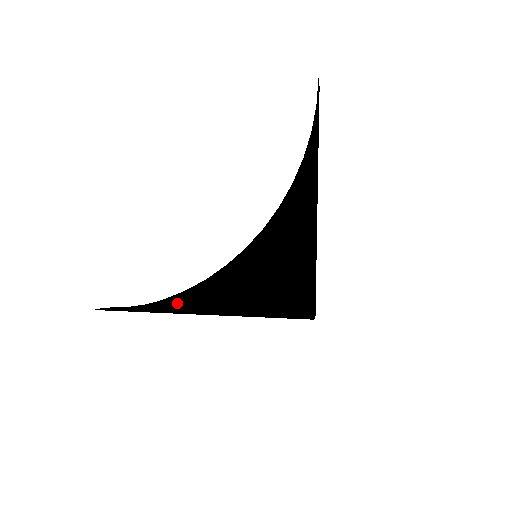
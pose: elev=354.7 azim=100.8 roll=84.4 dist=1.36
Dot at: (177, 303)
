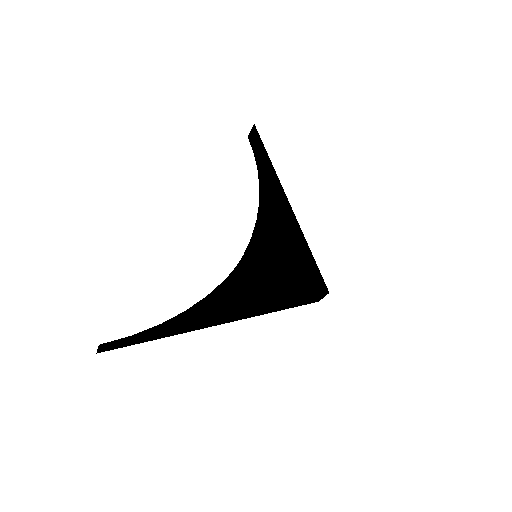
Dot at: (204, 309)
